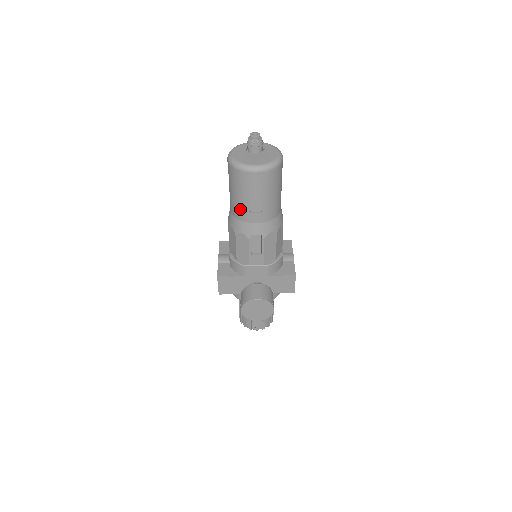
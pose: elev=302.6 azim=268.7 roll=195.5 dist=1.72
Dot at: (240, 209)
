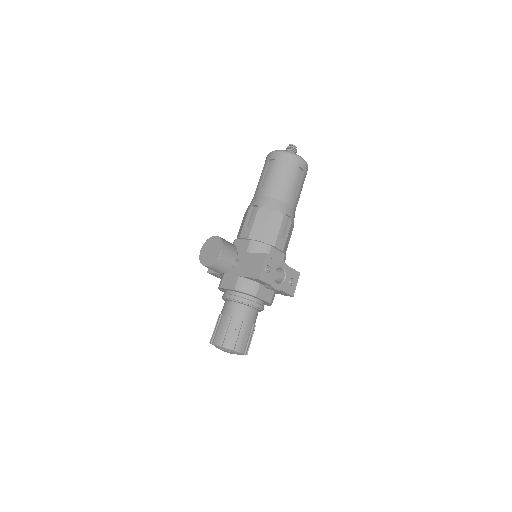
Dot at: (256, 188)
